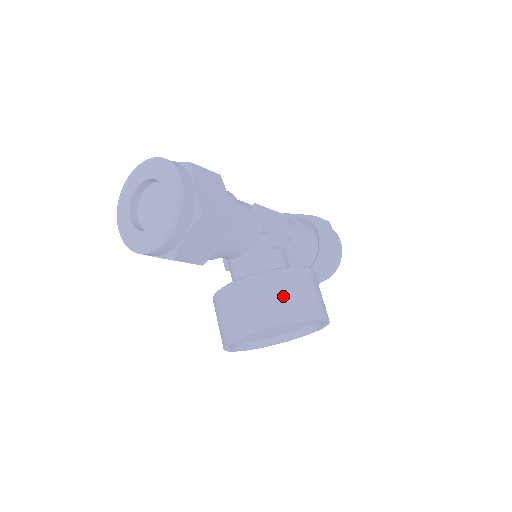
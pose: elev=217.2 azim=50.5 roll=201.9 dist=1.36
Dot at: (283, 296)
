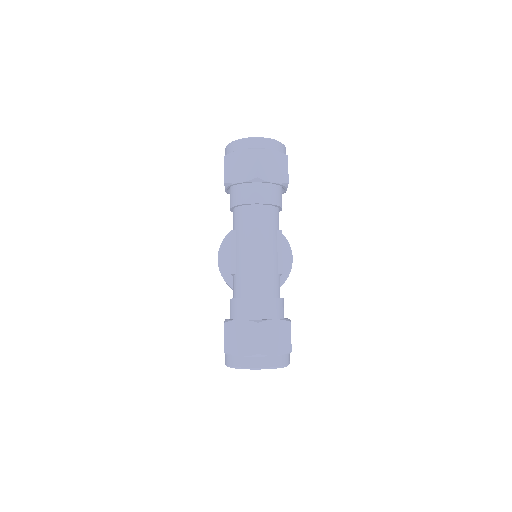
Dot at: occluded
